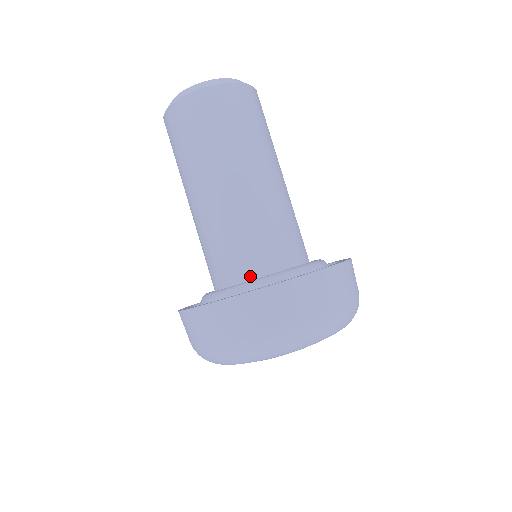
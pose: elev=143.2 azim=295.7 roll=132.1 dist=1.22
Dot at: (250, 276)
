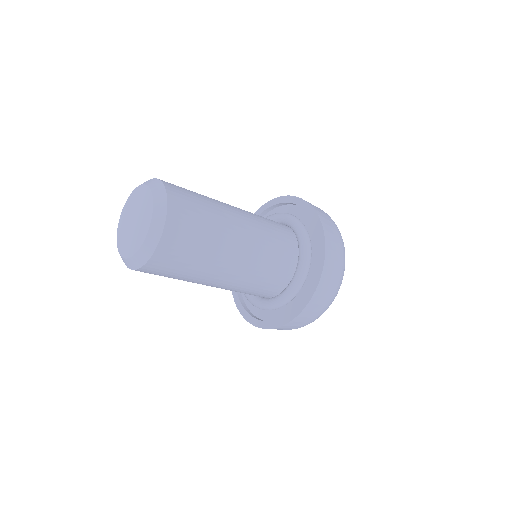
Dot at: (286, 278)
